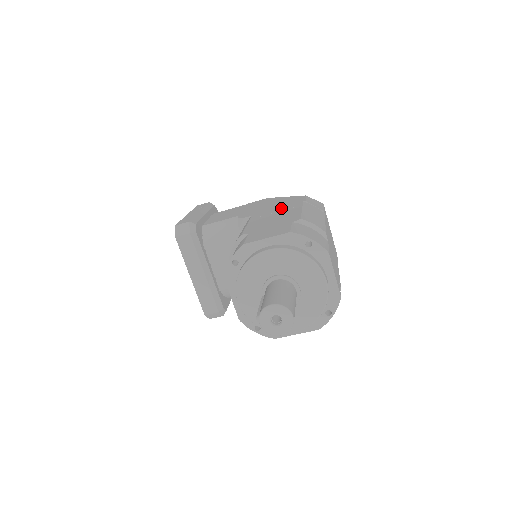
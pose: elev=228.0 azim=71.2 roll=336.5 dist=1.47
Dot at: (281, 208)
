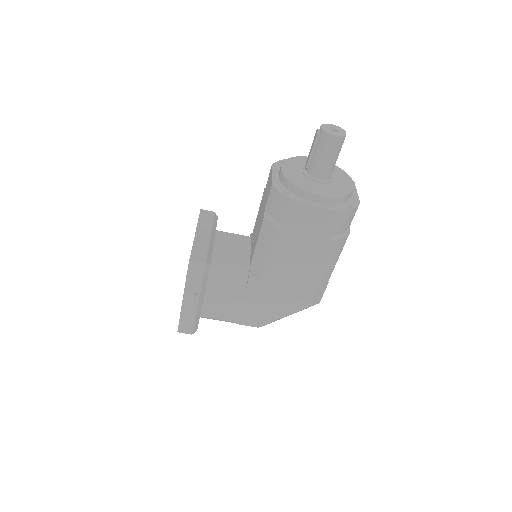
Dot at: occluded
